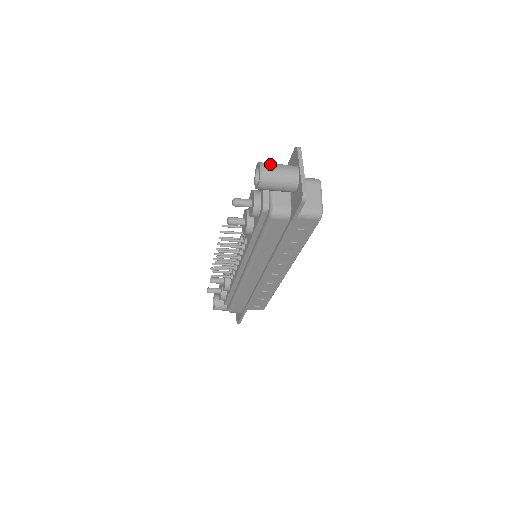
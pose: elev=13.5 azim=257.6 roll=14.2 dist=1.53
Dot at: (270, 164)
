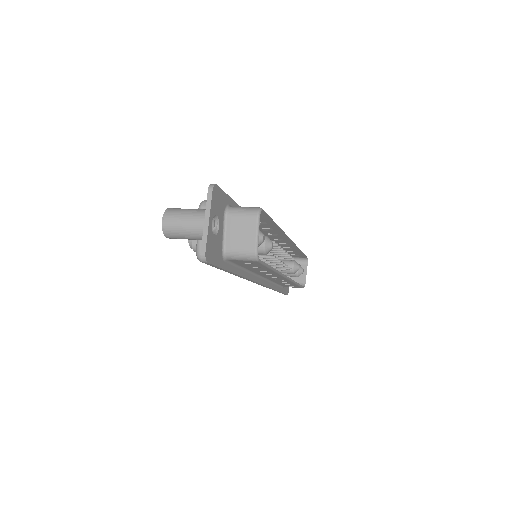
Dot at: (175, 213)
